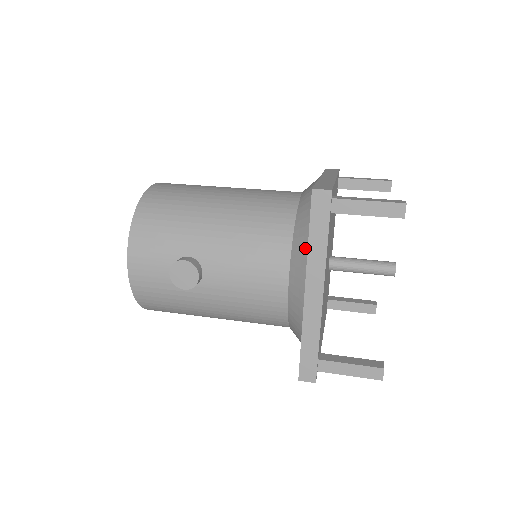
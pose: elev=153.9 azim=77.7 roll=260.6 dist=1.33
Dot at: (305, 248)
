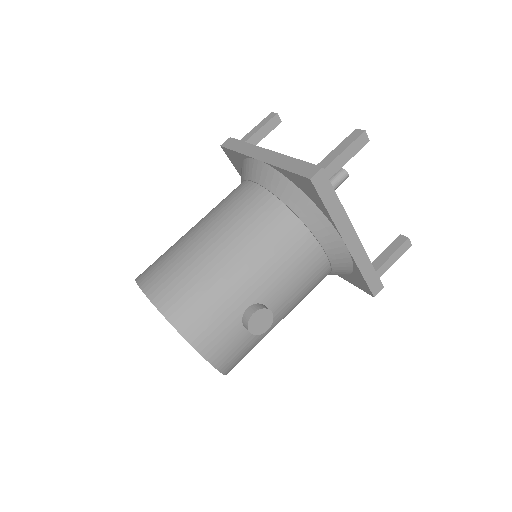
Dot at: (323, 220)
